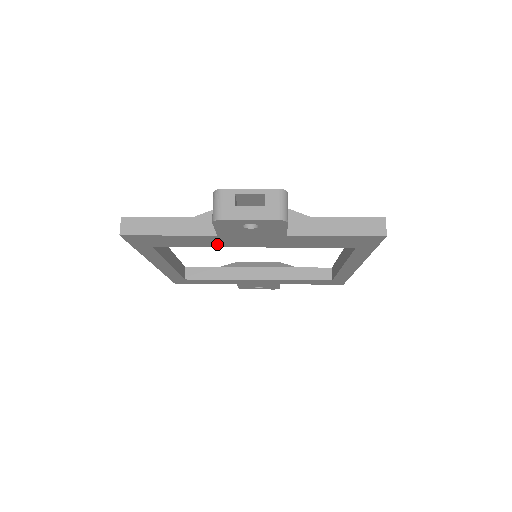
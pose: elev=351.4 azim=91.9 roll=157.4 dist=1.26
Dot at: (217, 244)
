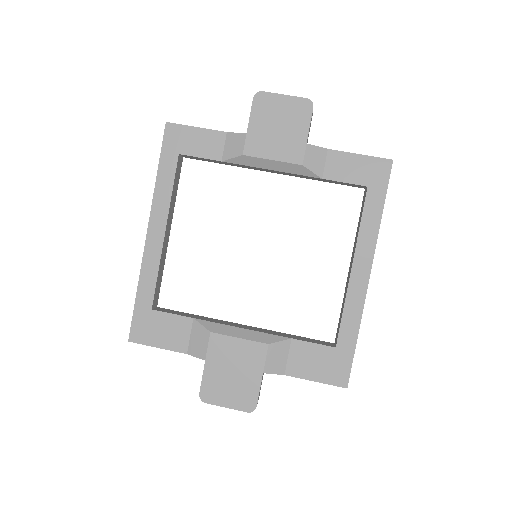
Dot at: occluded
